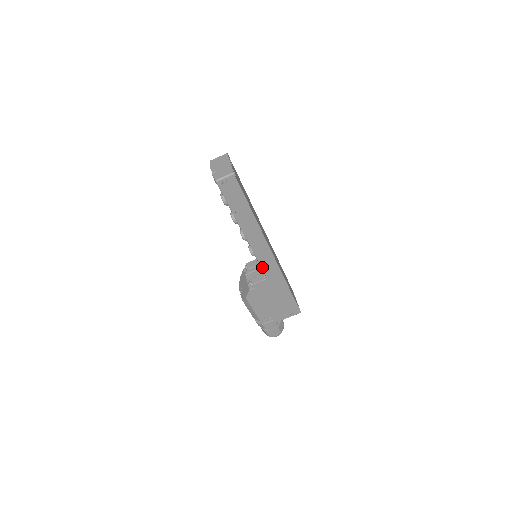
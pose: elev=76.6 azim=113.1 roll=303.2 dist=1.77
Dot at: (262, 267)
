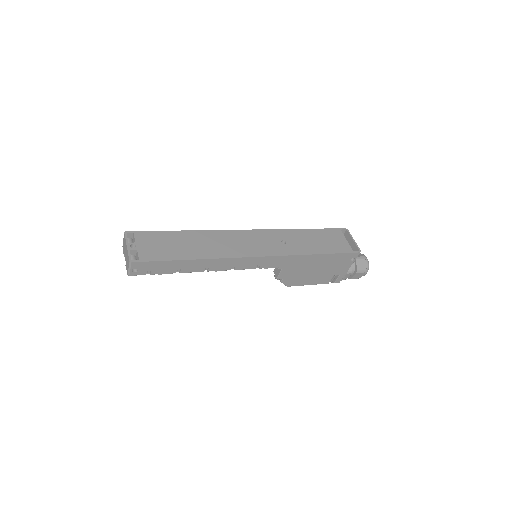
Dot at: (264, 268)
